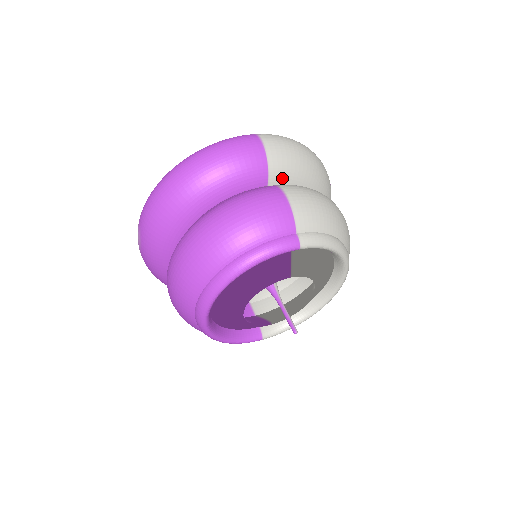
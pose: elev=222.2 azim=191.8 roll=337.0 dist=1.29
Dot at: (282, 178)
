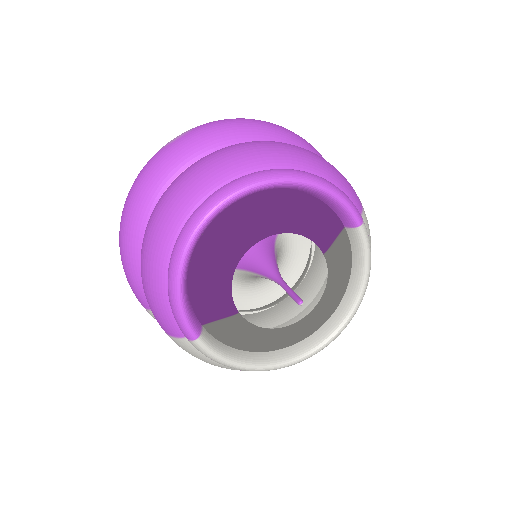
Dot at: occluded
